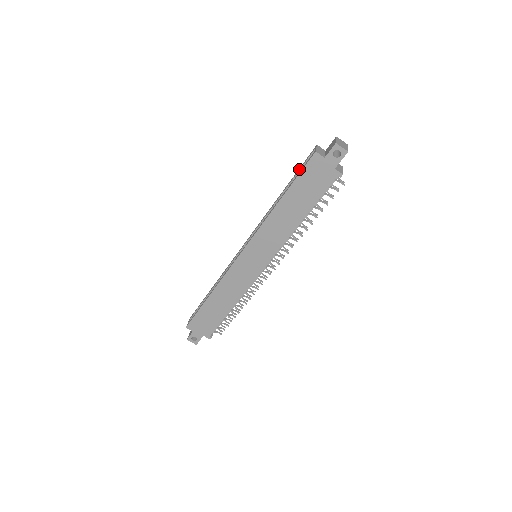
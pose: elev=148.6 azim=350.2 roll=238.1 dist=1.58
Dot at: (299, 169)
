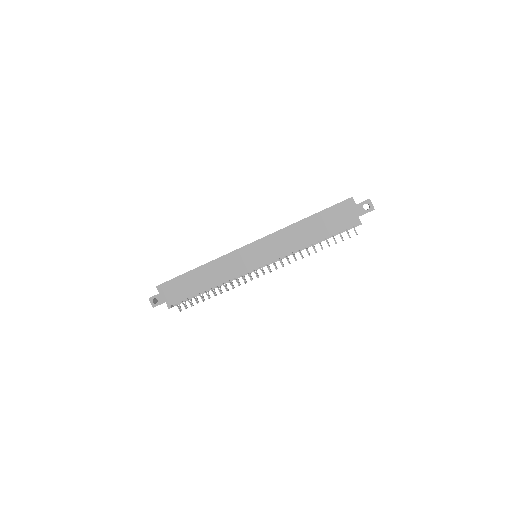
Dot at: occluded
